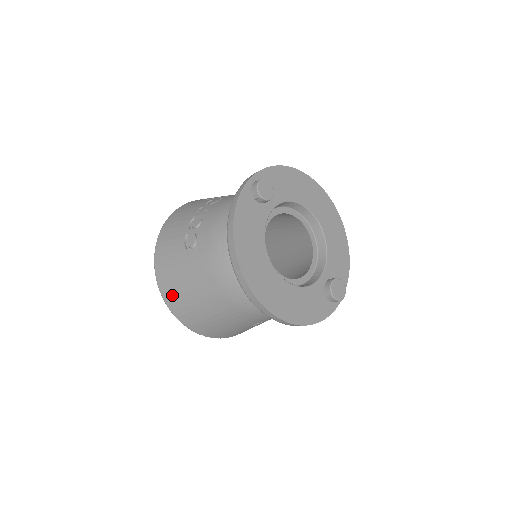
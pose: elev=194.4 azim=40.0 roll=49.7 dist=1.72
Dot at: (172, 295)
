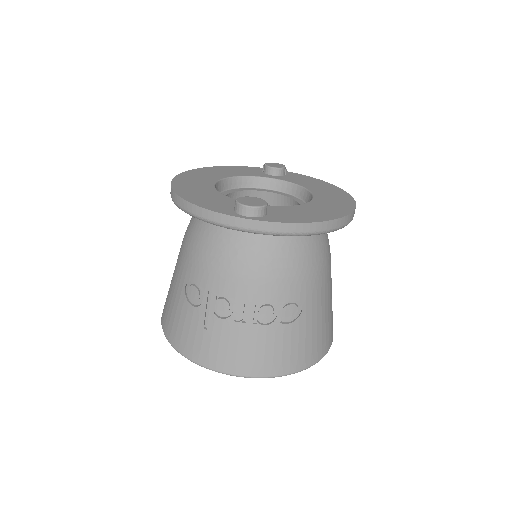
Dot at: occluded
